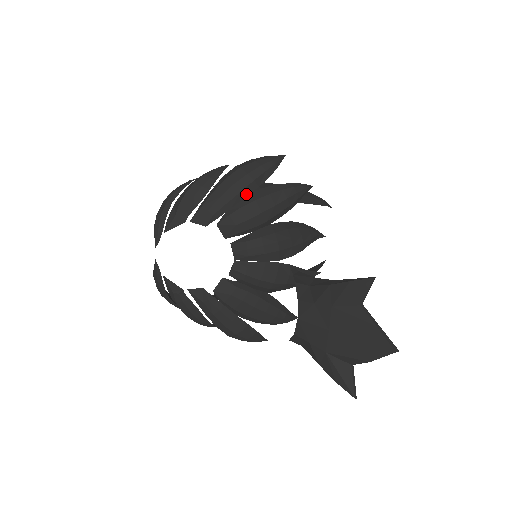
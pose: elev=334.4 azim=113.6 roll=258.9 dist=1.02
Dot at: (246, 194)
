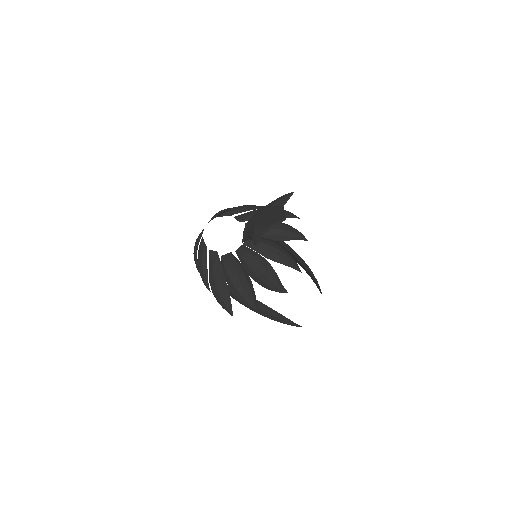
Dot at: occluded
